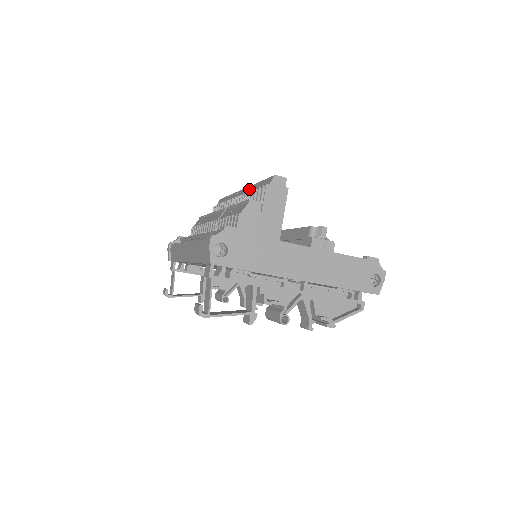
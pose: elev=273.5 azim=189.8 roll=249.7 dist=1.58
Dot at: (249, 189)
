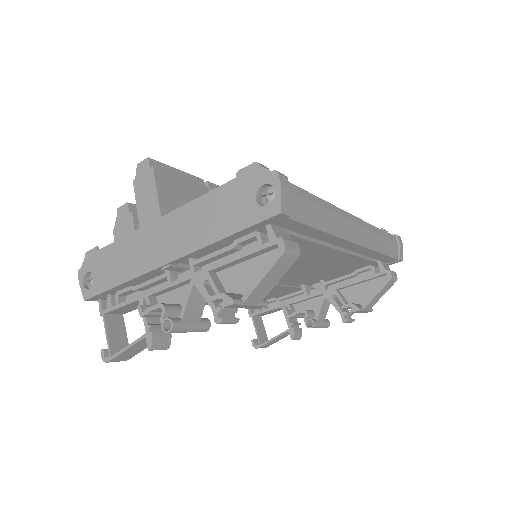
Dot at: occluded
